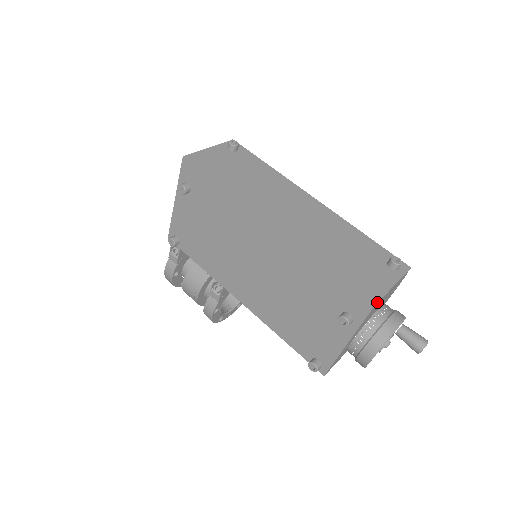
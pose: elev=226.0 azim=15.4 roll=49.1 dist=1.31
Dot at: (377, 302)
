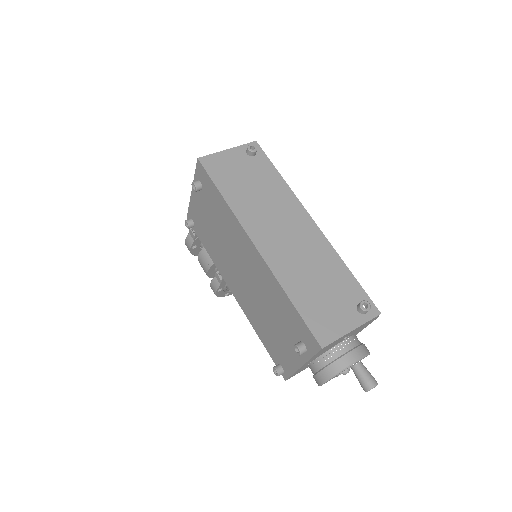
Dot at: (326, 345)
